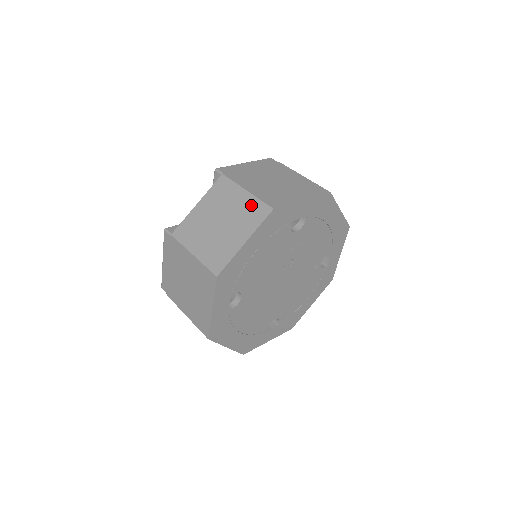
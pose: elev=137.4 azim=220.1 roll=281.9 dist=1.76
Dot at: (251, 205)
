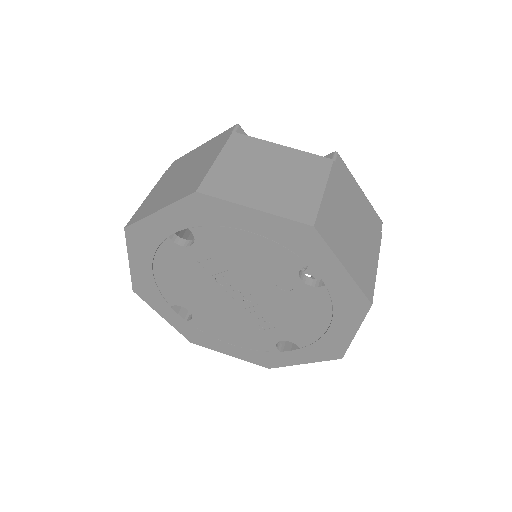
Dot at: occluded
